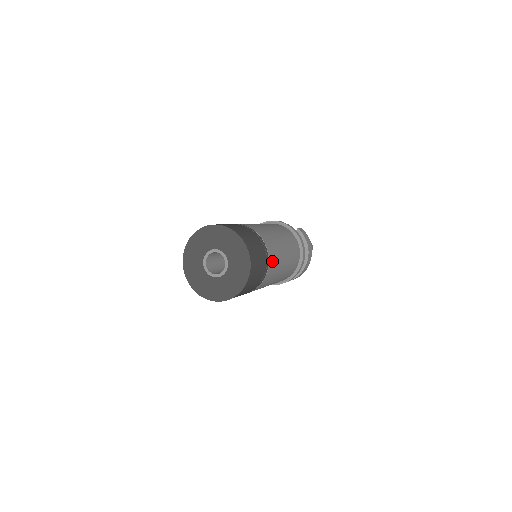
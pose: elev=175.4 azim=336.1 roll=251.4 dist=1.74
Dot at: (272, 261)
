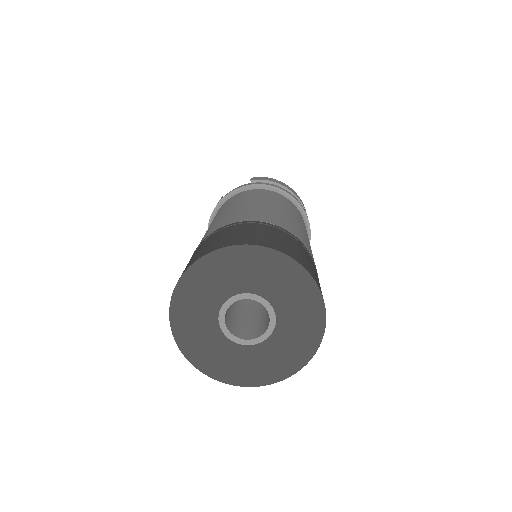
Dot at: (295, 233)
